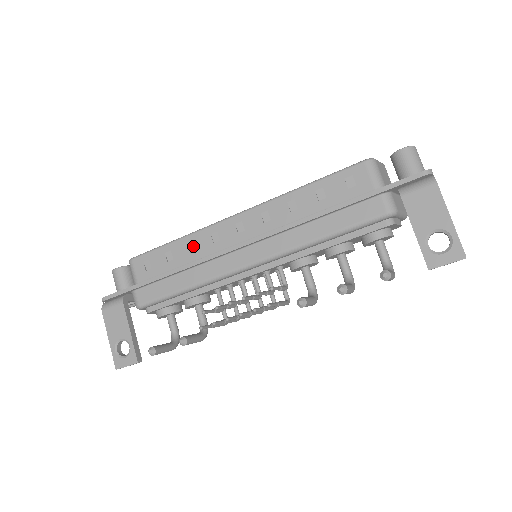
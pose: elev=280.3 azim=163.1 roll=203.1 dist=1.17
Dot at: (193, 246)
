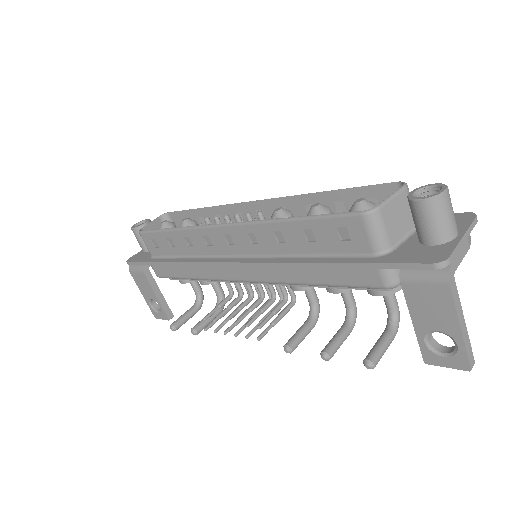
Dot at: (189, 241)
